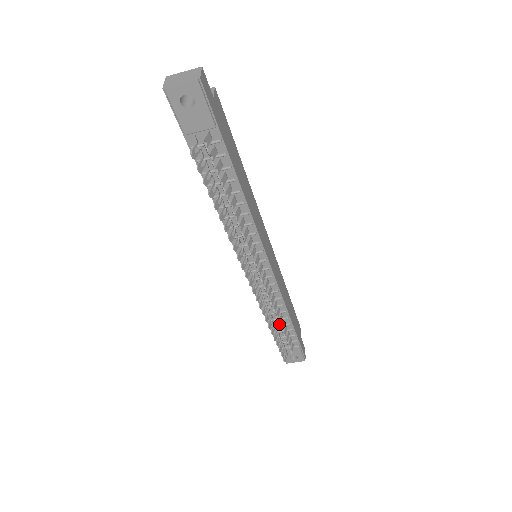
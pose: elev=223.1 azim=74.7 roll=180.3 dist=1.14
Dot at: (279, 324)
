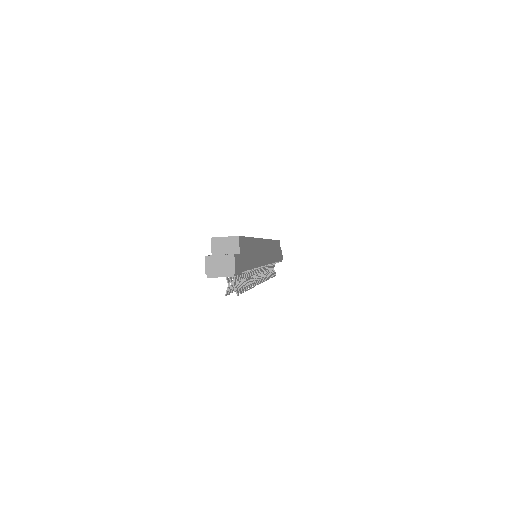
Dot at: occluded
